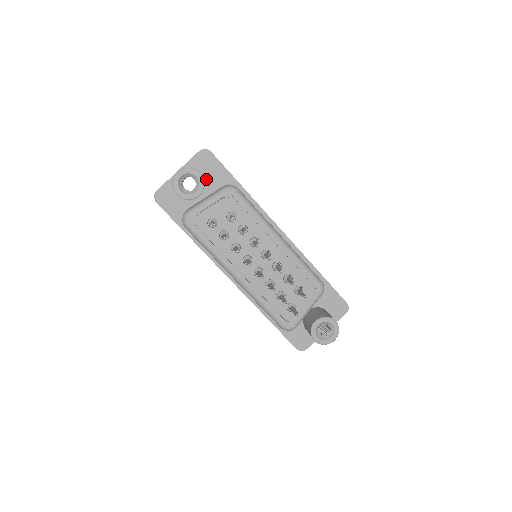
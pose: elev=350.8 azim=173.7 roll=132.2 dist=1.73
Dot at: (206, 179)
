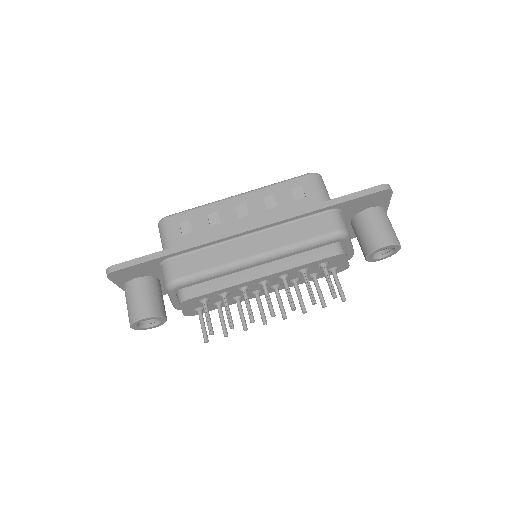
Dot at: (144, 275)
